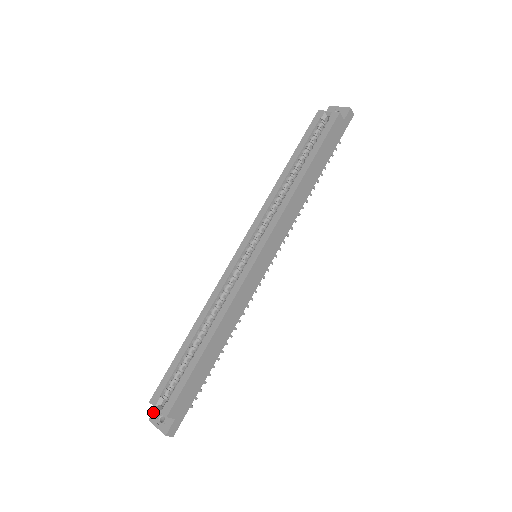
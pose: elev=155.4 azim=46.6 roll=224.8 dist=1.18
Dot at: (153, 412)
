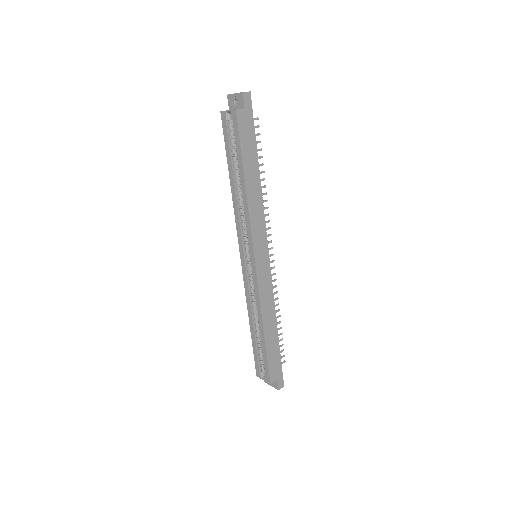
Dot at: occluded
